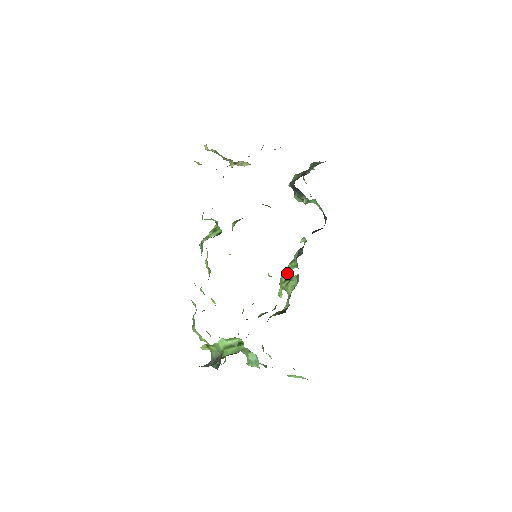
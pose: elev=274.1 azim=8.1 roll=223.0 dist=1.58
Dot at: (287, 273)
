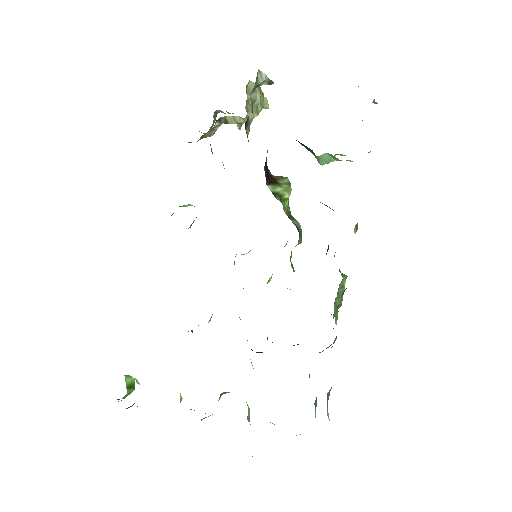
Dot at: (341, 285)
